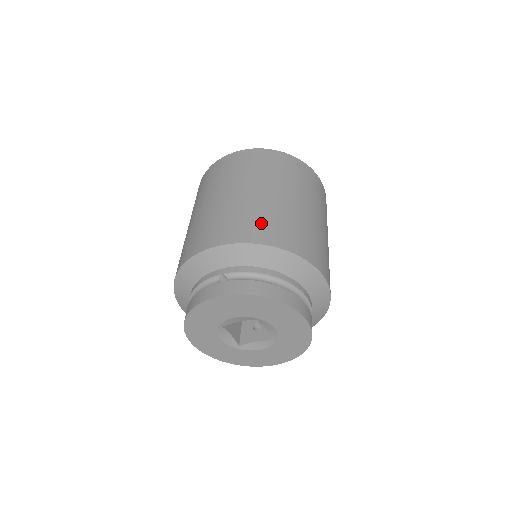
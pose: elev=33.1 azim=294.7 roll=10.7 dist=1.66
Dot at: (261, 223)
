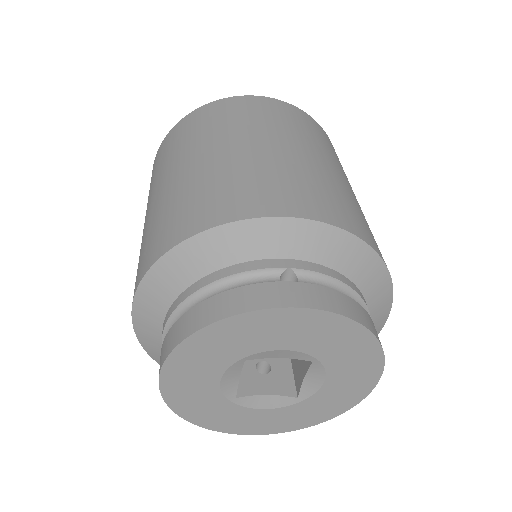
Dot at: (347, 207)
